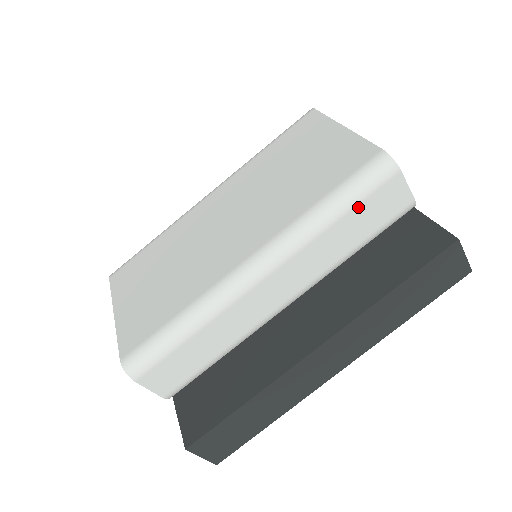
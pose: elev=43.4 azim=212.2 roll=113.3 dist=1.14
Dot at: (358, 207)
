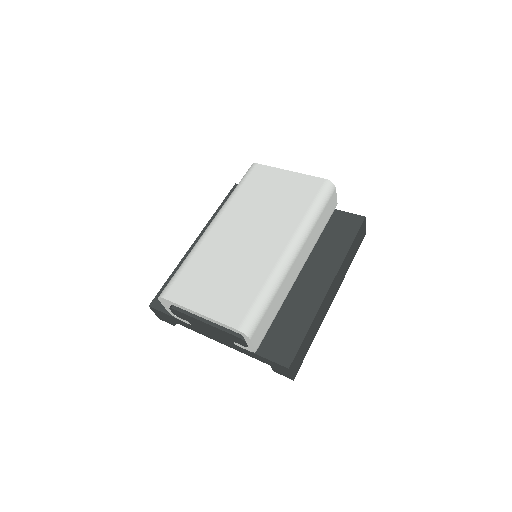
Dot at: (325, 209)
